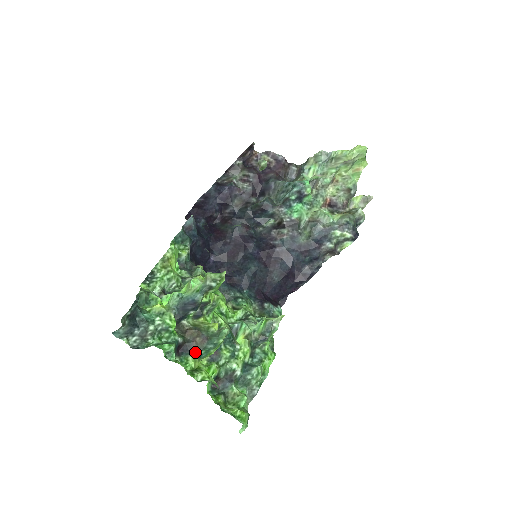
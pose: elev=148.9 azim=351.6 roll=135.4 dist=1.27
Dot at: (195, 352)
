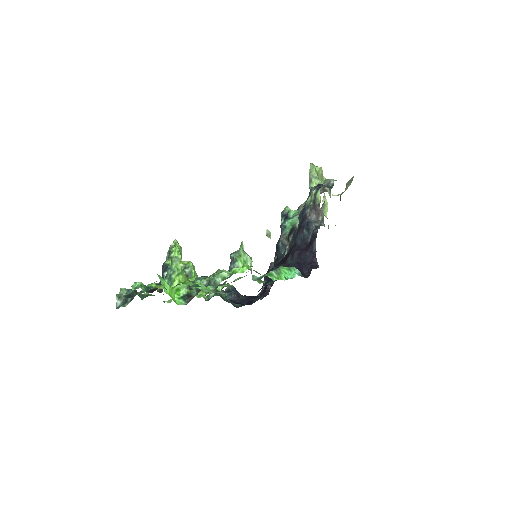
Dot at: (161, 284)
